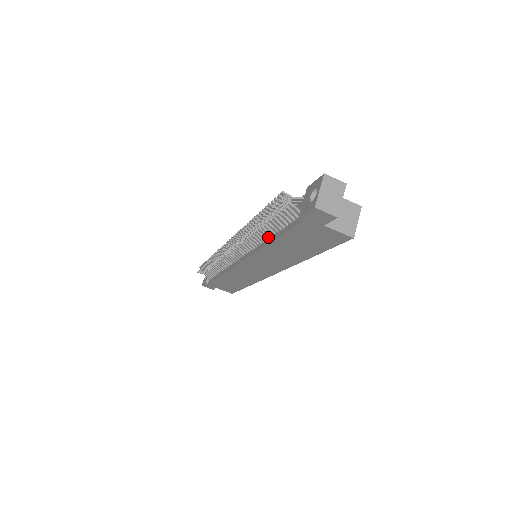
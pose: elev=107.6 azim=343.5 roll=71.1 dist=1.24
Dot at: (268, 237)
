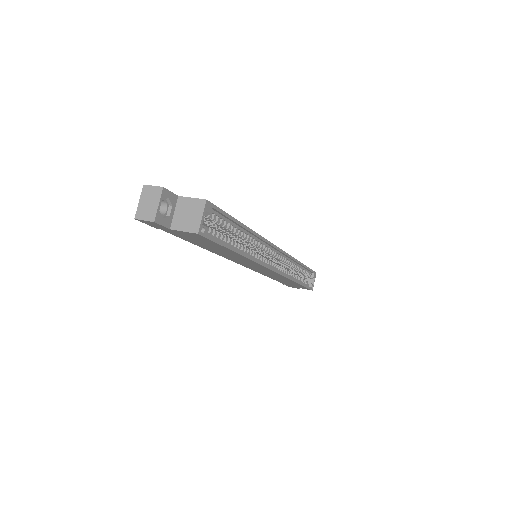
Dot at: occluded
